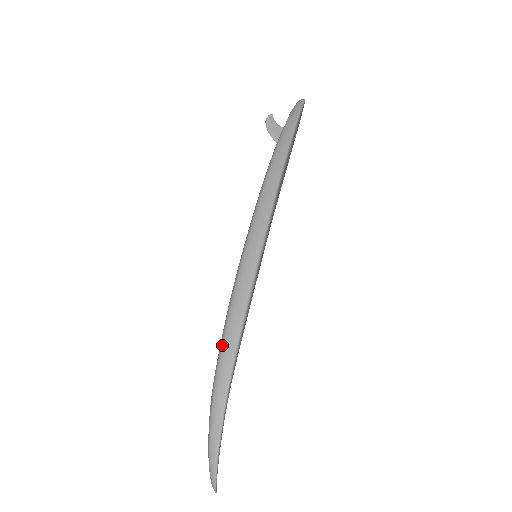
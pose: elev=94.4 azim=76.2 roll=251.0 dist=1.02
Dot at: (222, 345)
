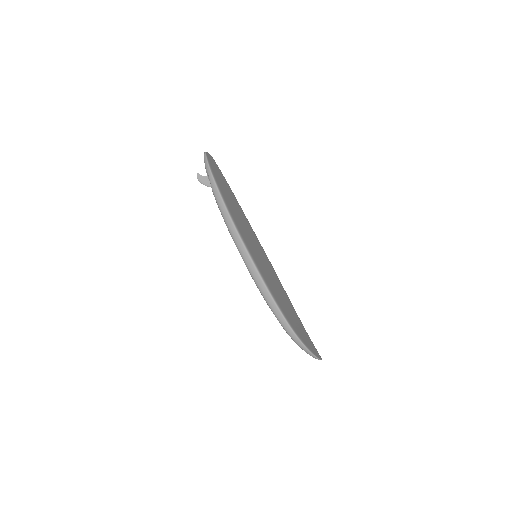
Dot at: (276, 317)
